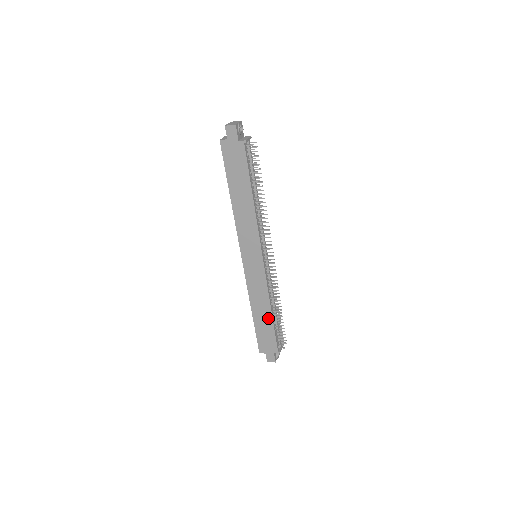
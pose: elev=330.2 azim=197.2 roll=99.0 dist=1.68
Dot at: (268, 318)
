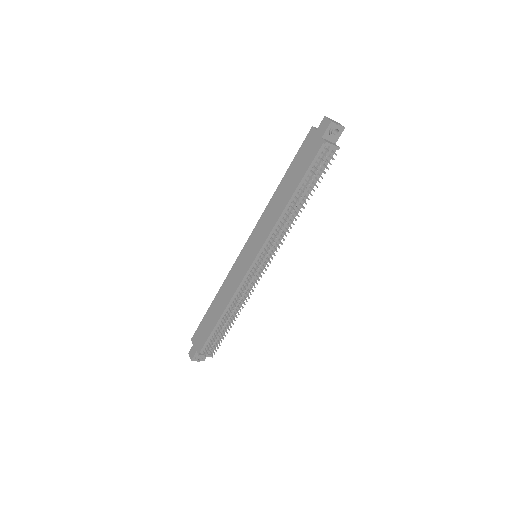
Dot at: (217, 316)
